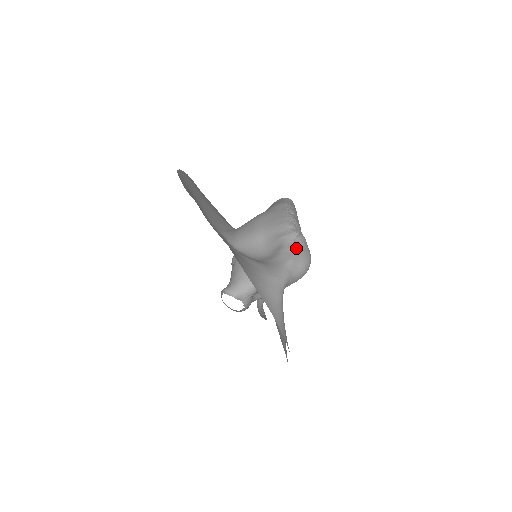
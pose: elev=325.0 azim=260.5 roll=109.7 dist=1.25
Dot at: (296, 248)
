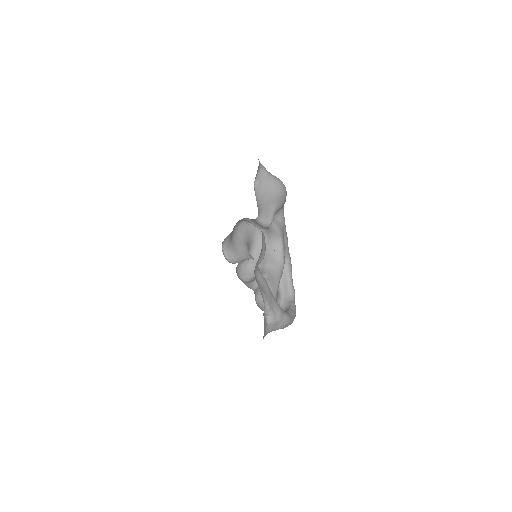
Dot at: occluded
